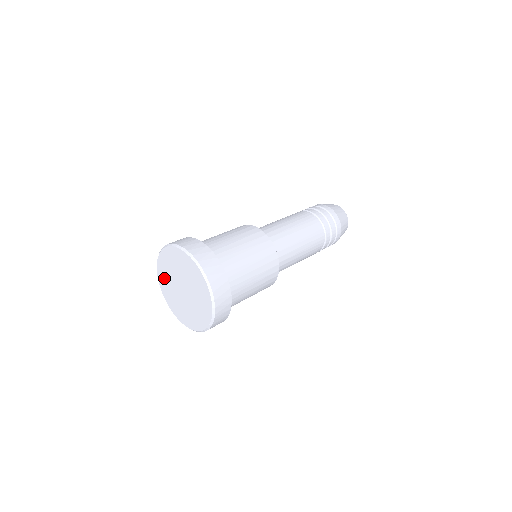
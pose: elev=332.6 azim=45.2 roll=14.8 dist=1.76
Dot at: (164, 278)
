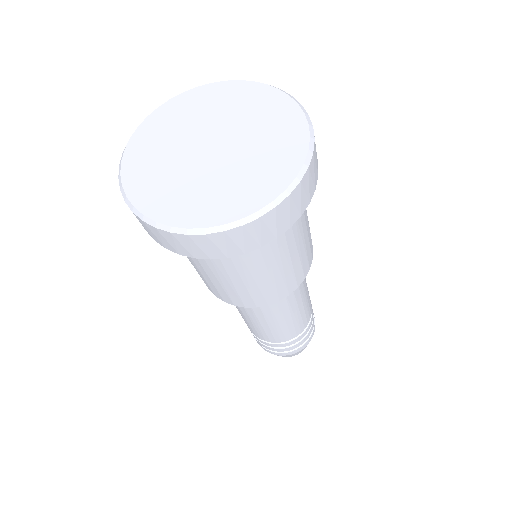
Dot at: (176, 115)
